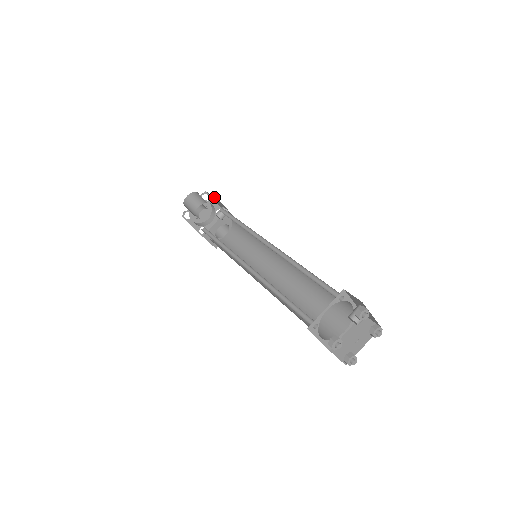
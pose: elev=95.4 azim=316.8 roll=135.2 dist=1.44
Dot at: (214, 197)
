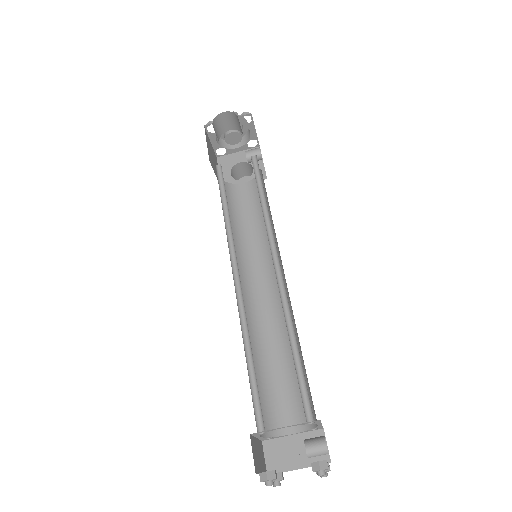
Dot at: occluded
